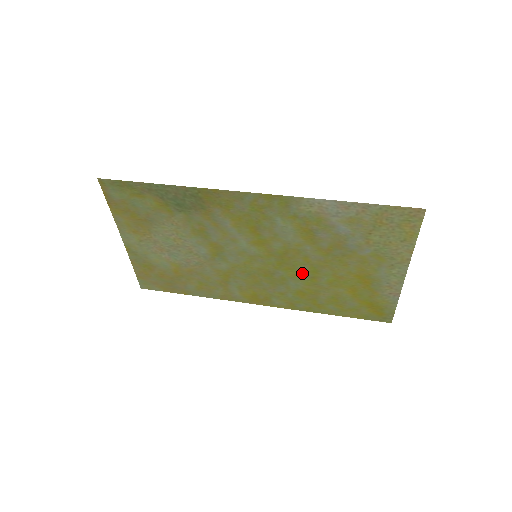
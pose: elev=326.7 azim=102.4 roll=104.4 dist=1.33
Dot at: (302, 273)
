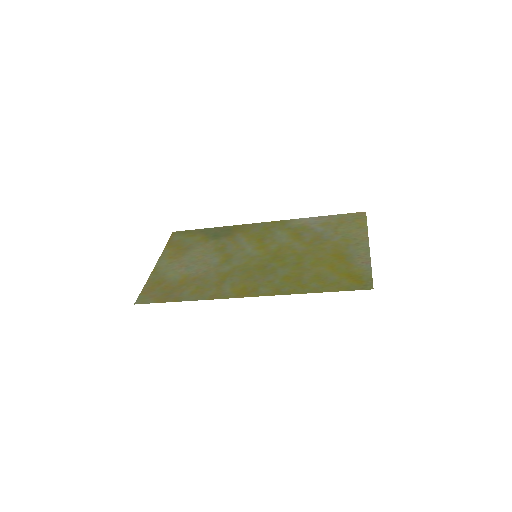
Dot at: (290, 262)
